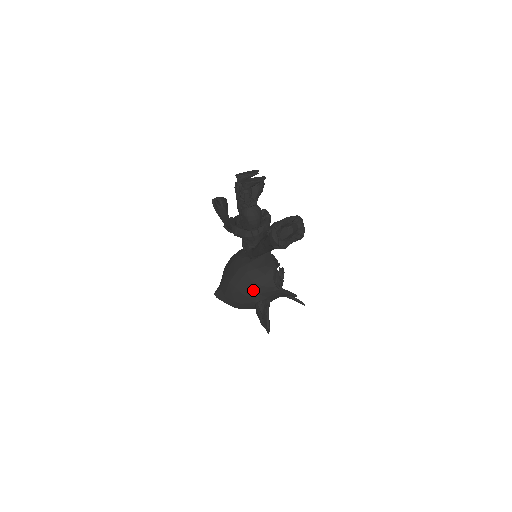
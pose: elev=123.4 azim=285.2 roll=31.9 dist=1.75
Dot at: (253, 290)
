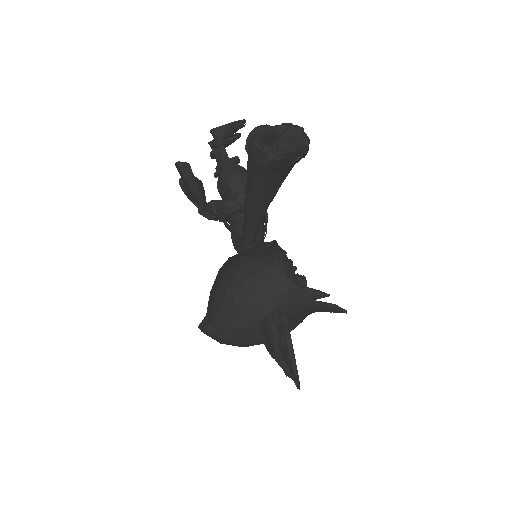
Dot at: (253, 294)
